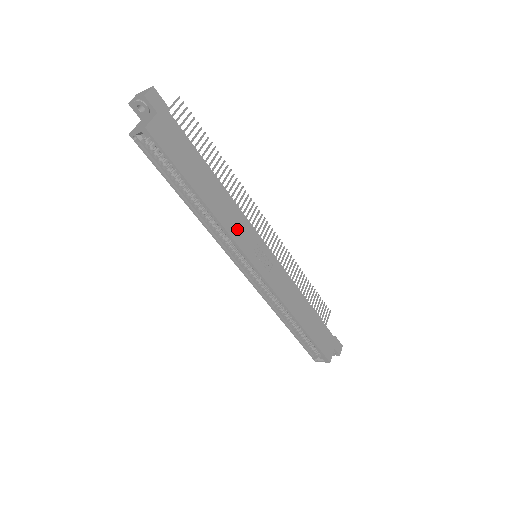
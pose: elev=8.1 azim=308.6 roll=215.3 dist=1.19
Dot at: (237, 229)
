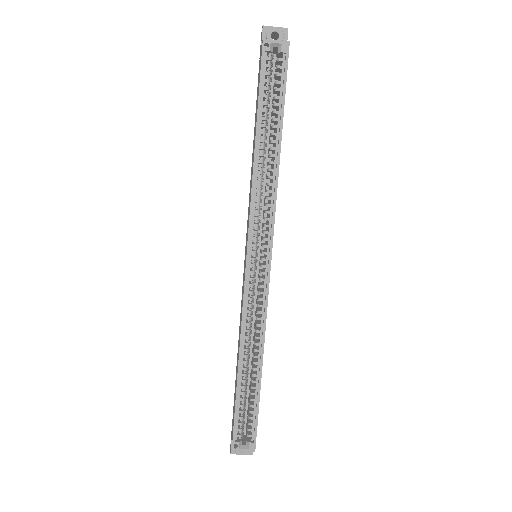
Dot at: occluded
